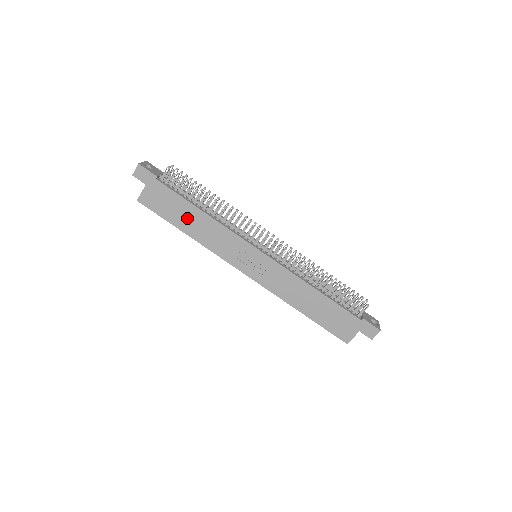
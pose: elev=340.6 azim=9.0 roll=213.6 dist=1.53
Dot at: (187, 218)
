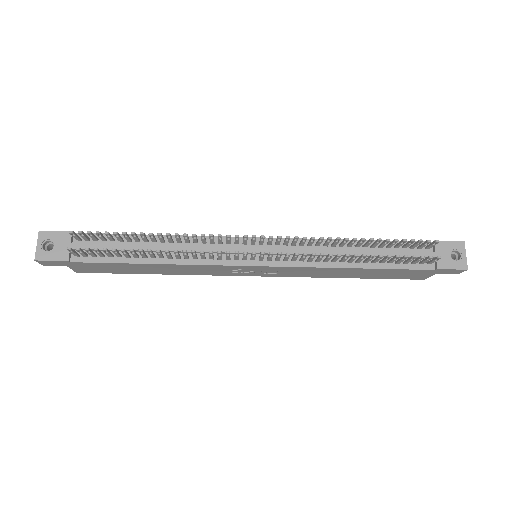
Dot at: (144, 269)
